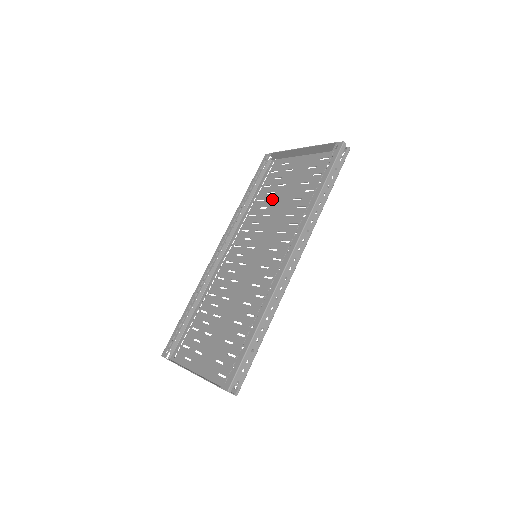
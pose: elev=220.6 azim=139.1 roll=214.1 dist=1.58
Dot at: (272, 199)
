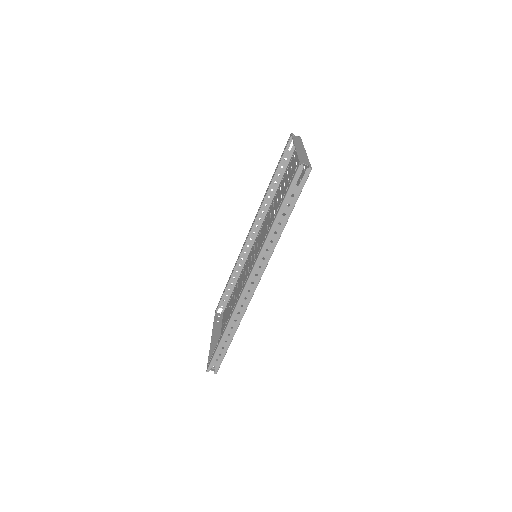
Dot at: (281, 194)
